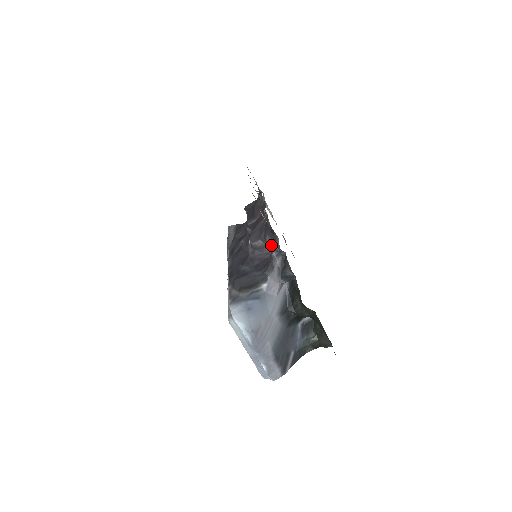
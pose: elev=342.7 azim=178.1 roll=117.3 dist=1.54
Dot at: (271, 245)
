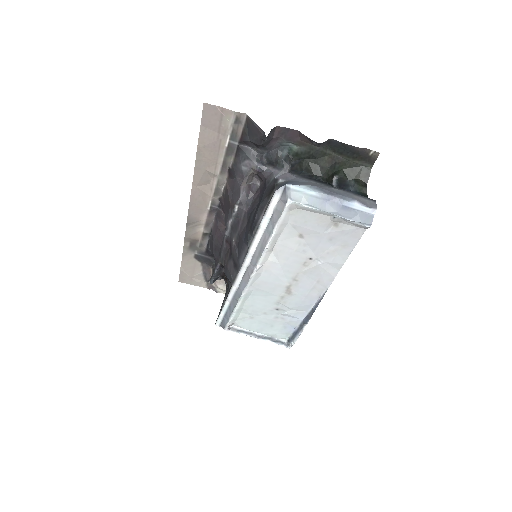
Dot at: (250, 163)
